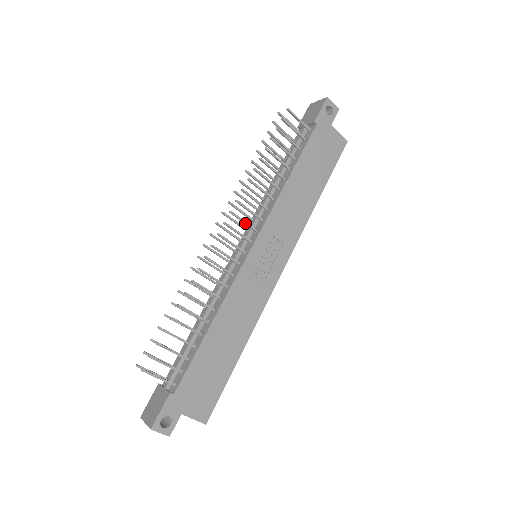
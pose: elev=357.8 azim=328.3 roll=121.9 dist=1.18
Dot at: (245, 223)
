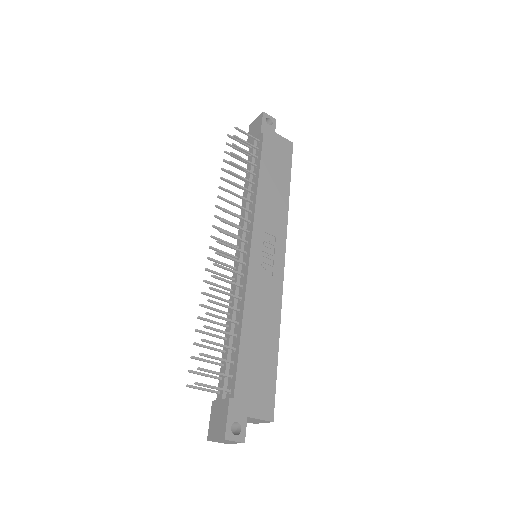
Dot at: (237, 227)
